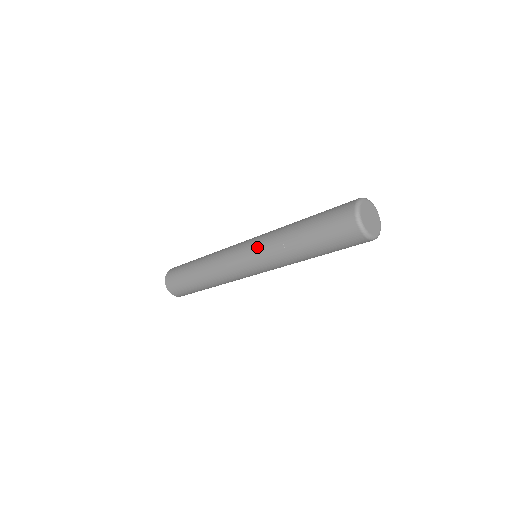
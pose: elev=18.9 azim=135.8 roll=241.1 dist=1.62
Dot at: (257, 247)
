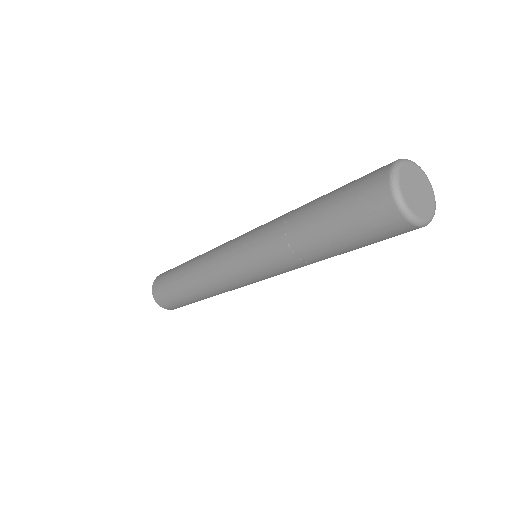
Dot at: (258, 227)
